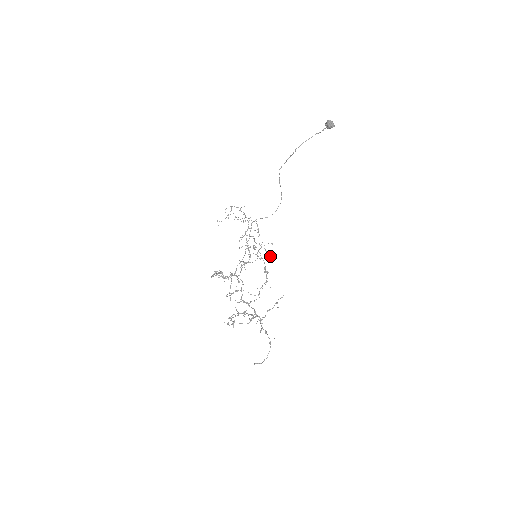
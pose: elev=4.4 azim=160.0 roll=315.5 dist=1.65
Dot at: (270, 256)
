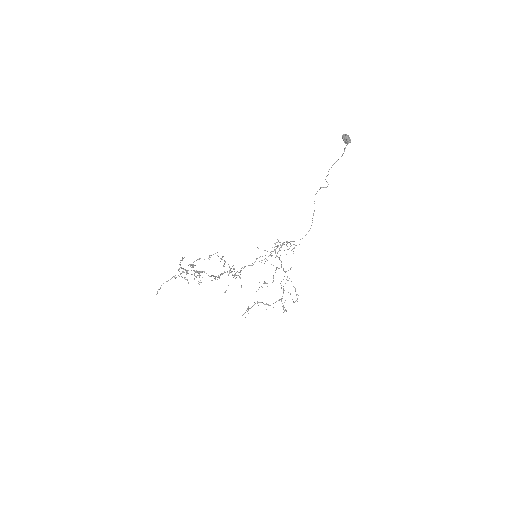
Dot at: (283, 279)
